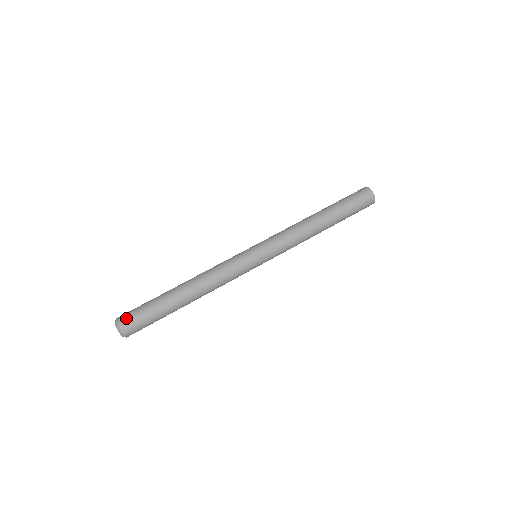
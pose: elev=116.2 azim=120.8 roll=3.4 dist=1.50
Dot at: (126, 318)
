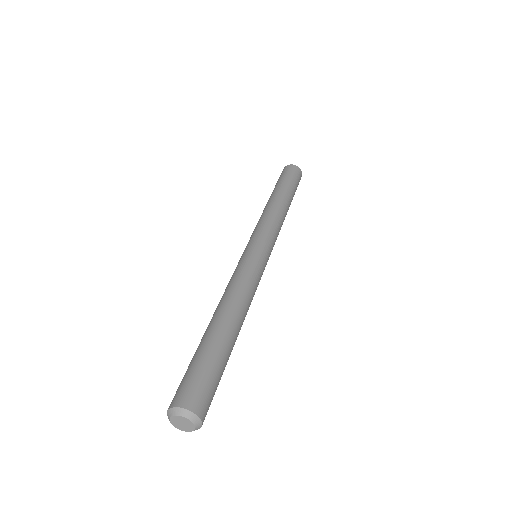
Dot at: (178, 394)
